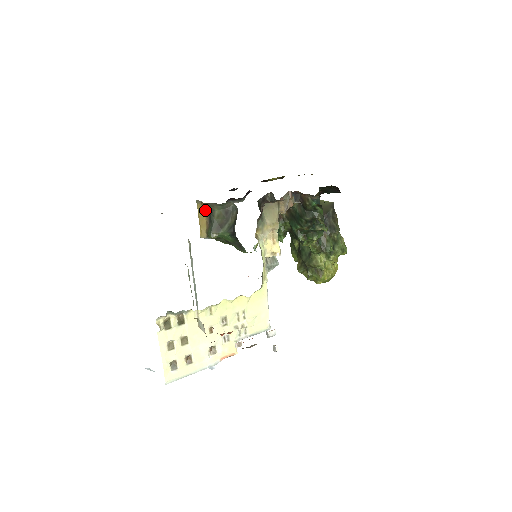
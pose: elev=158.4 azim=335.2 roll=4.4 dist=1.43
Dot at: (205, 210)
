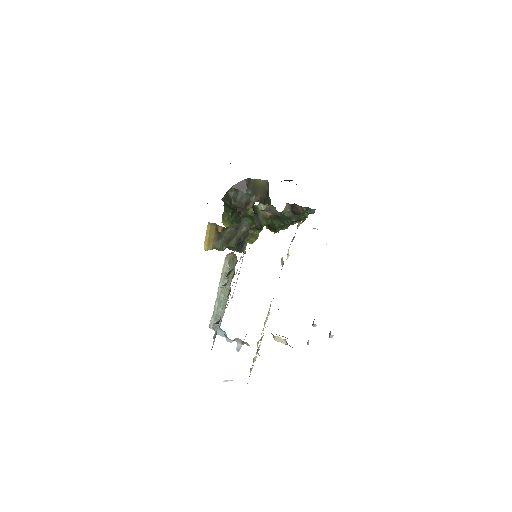
Dot at: (221, 231)
